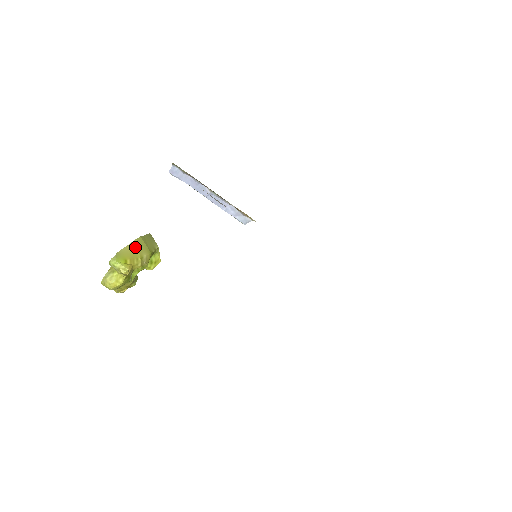
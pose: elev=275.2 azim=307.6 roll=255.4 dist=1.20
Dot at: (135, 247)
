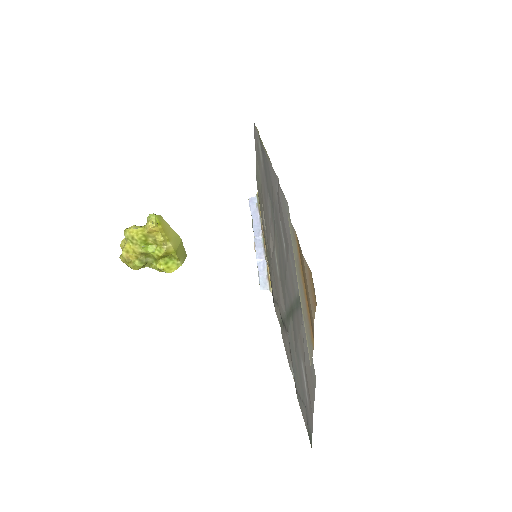
Dot at: (173, 234)
